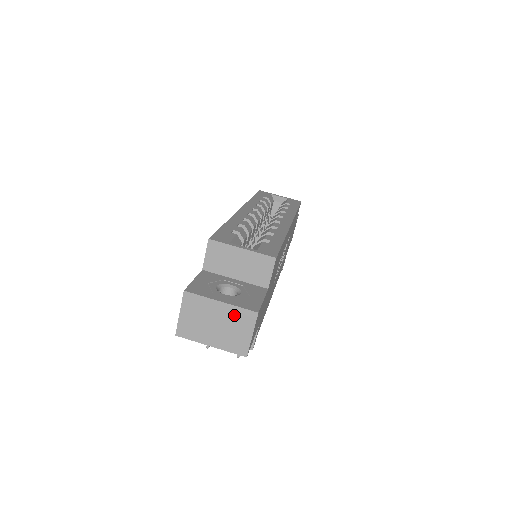
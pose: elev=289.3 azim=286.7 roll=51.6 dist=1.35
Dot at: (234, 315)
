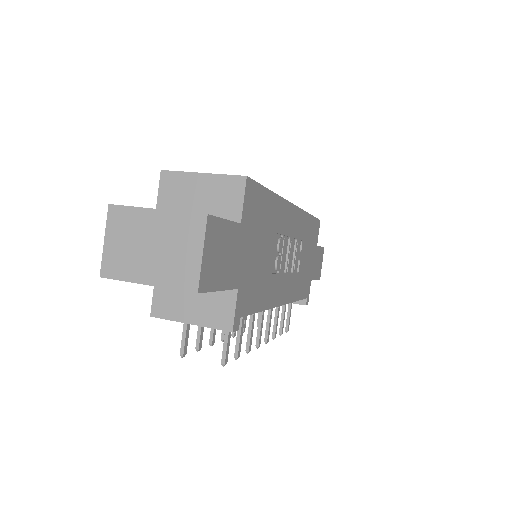
Dot at: (175, 226)
